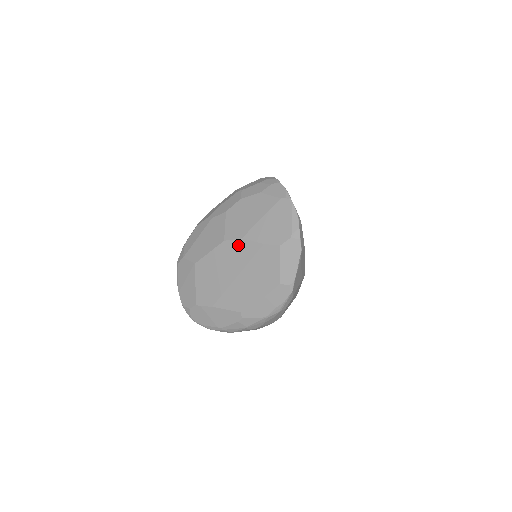
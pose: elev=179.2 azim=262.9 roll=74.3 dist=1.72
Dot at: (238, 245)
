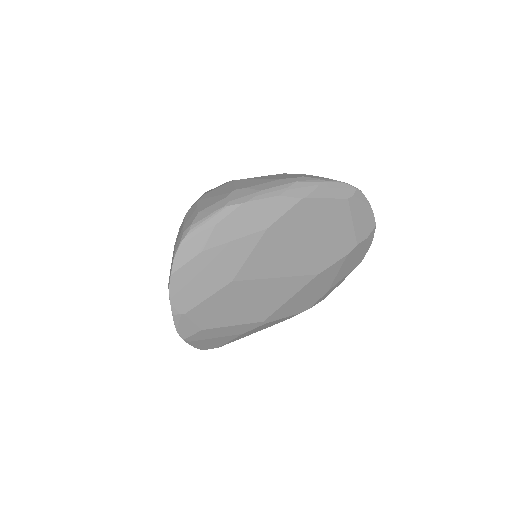
Dot at: occluded
